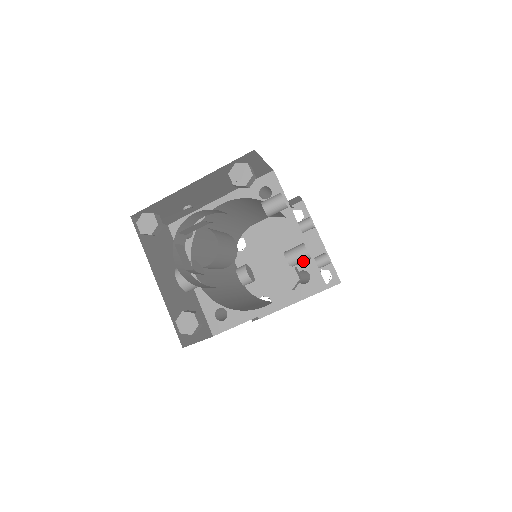
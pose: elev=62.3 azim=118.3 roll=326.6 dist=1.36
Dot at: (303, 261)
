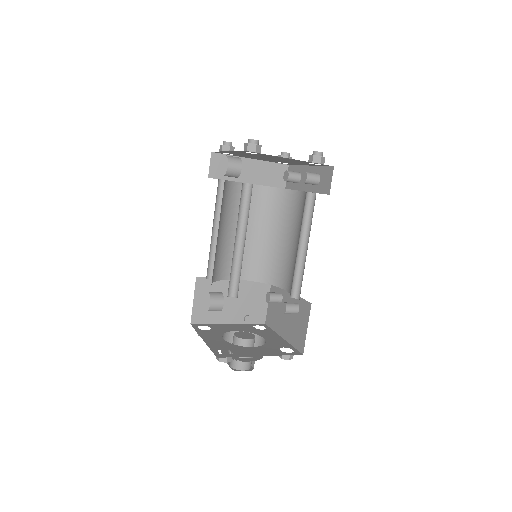
Dot at: occluded
